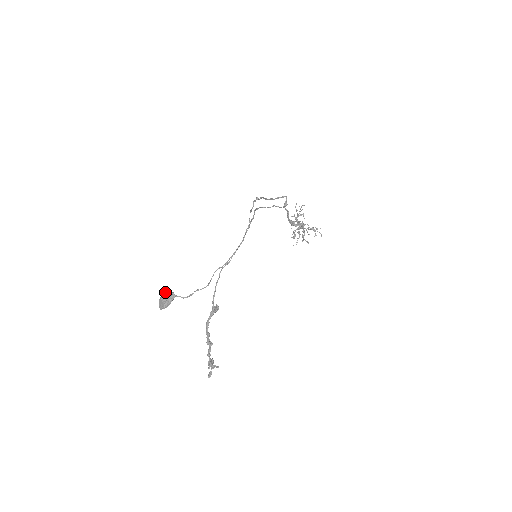
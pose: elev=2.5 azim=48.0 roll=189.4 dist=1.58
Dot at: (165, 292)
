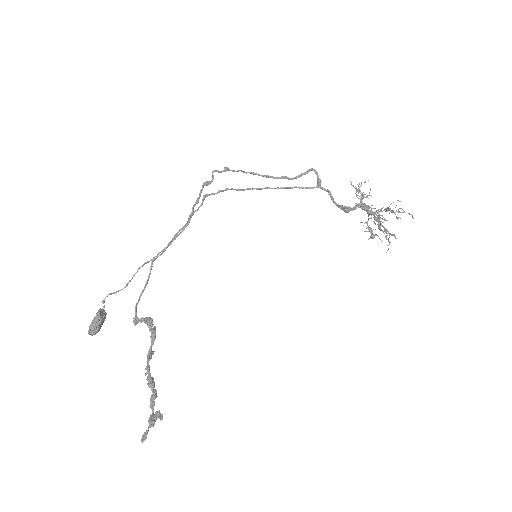
Dot at: occluded
